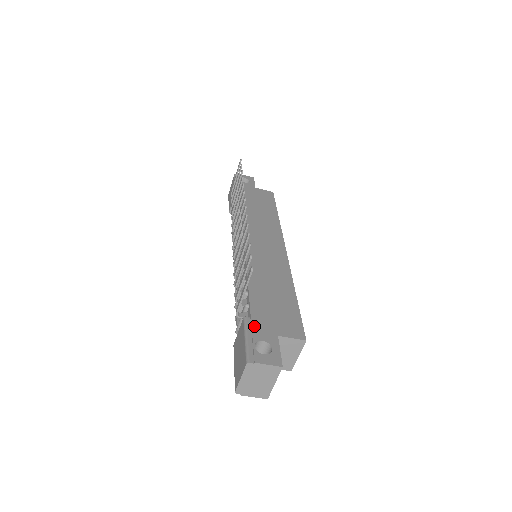
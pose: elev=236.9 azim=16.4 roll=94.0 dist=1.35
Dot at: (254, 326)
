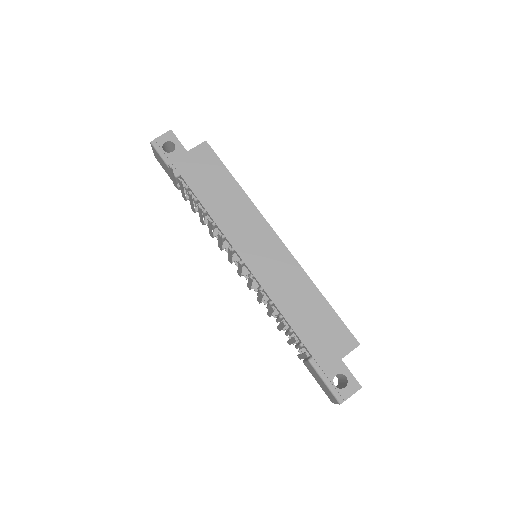
Dot at: (322, 366)
